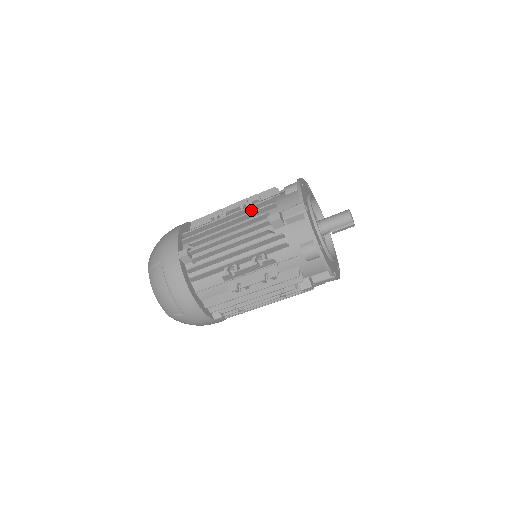
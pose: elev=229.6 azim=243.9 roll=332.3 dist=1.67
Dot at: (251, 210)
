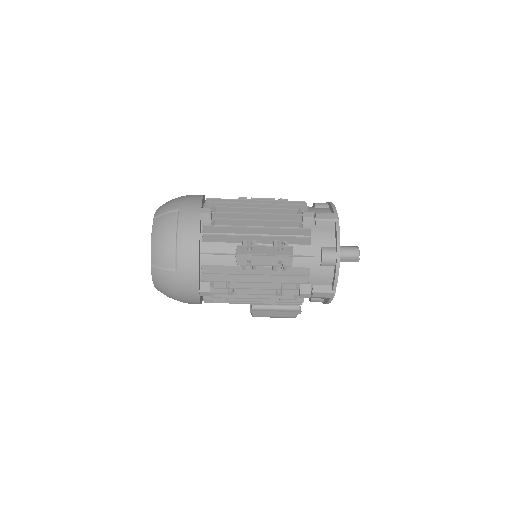
Dot at: occluded
